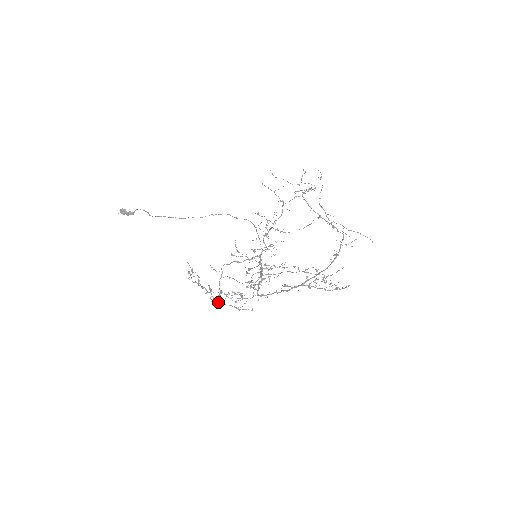
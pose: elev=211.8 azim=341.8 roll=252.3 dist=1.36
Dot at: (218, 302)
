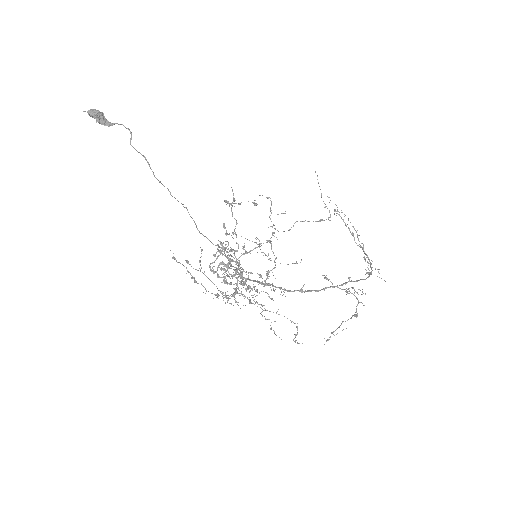
Dot at: (239, 264)
